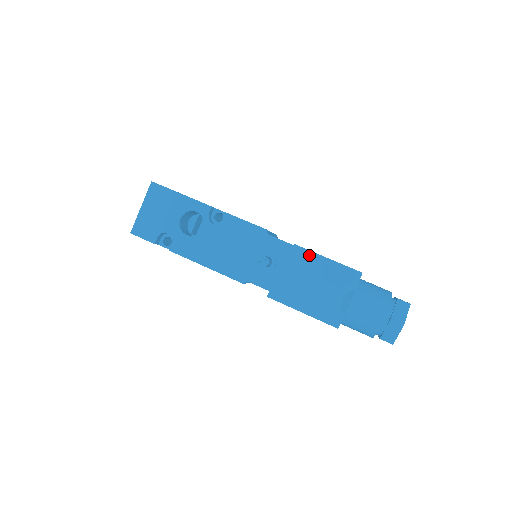
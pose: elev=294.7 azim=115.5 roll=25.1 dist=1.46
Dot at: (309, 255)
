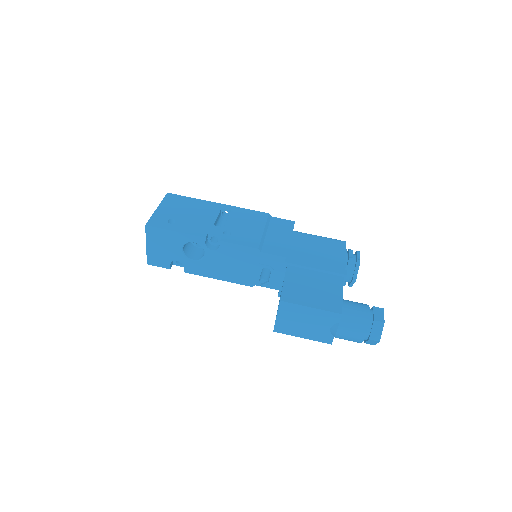
Dot at: (298, 305)
